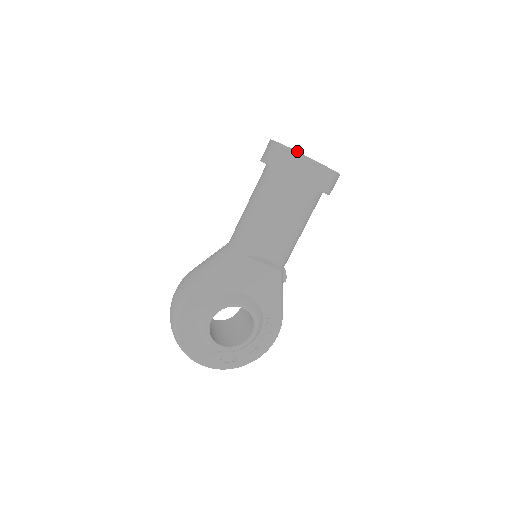
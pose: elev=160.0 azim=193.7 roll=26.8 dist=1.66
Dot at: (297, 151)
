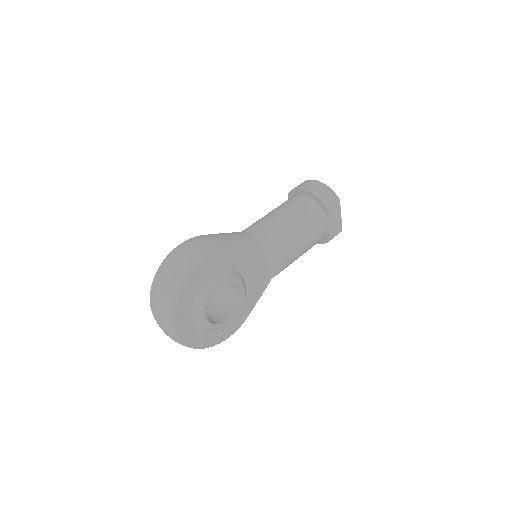
Dot at: occluded
